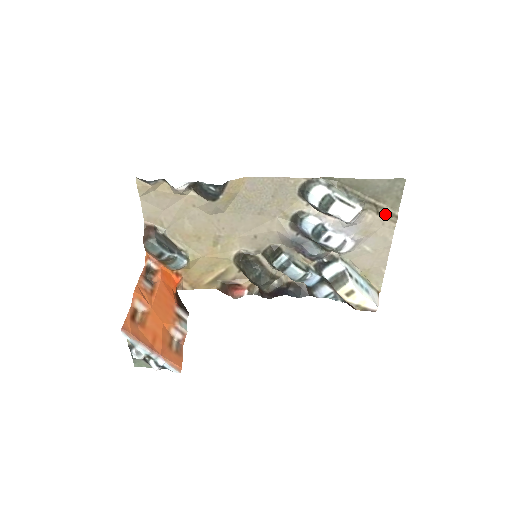
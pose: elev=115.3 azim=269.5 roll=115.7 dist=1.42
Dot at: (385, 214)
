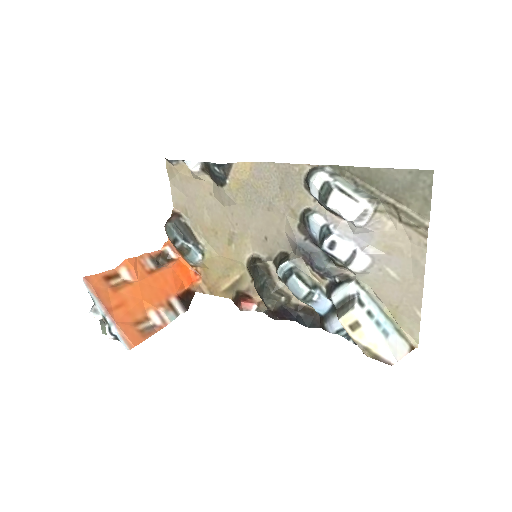
Dot at: (410, 222)
